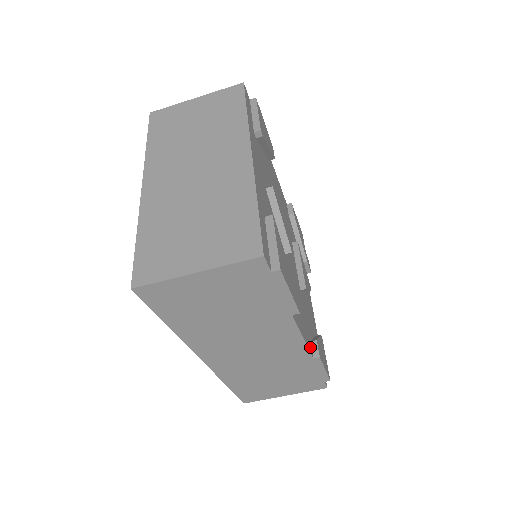
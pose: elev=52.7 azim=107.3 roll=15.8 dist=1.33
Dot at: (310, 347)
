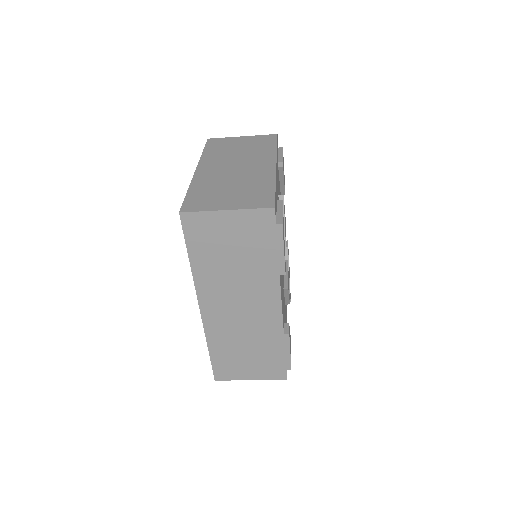
Dot at: (283, 324)
